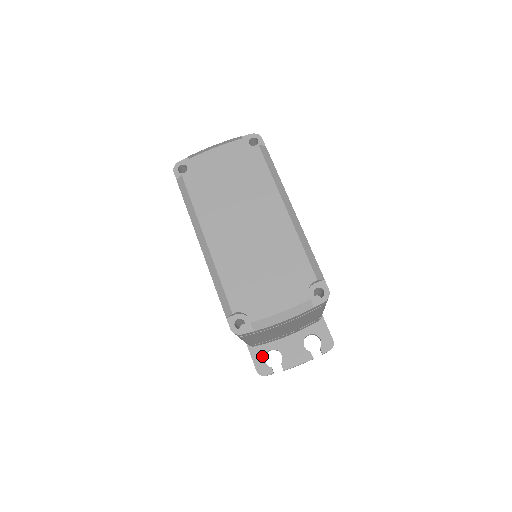
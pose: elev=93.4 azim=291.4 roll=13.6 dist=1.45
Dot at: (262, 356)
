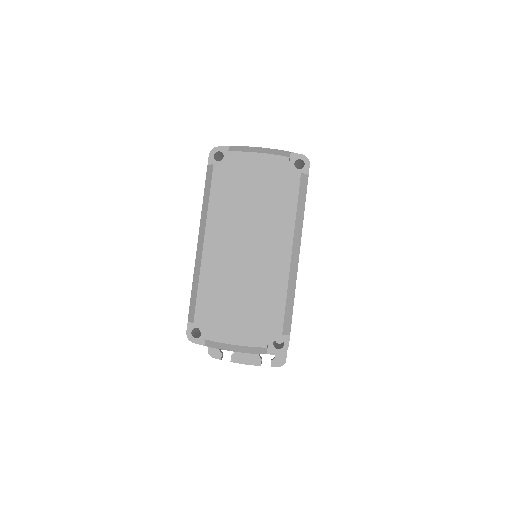
Dot at: occluded
